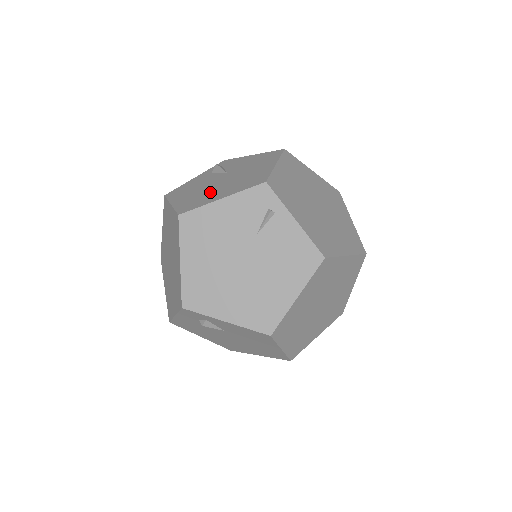
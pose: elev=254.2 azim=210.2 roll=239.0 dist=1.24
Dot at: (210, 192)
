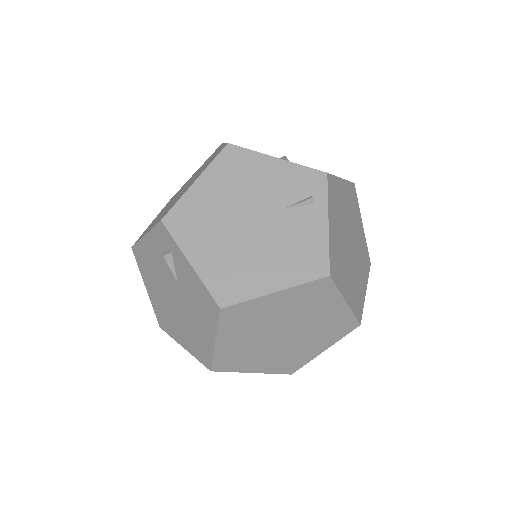
Dot at: occluded
